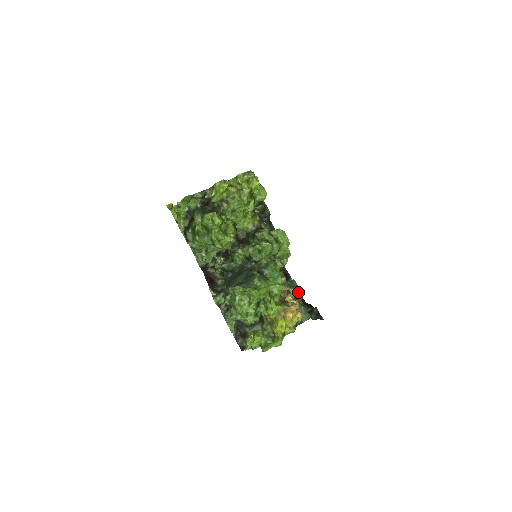
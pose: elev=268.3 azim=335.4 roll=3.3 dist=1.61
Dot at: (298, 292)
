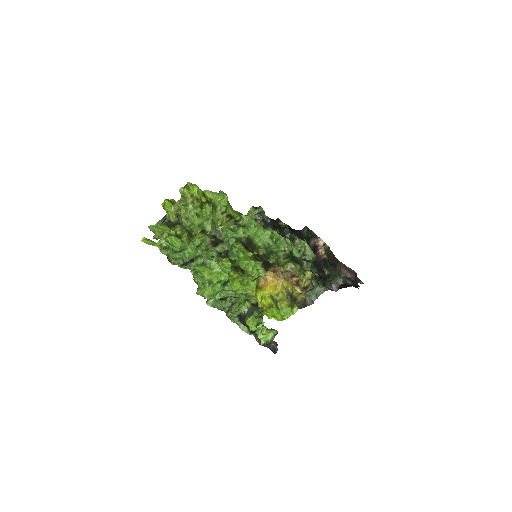
Dot at: occluded
